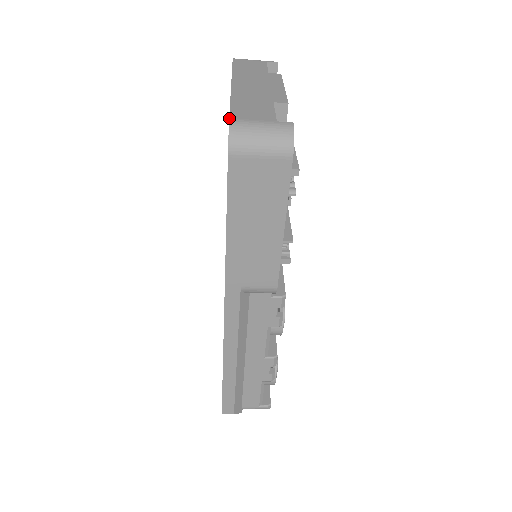
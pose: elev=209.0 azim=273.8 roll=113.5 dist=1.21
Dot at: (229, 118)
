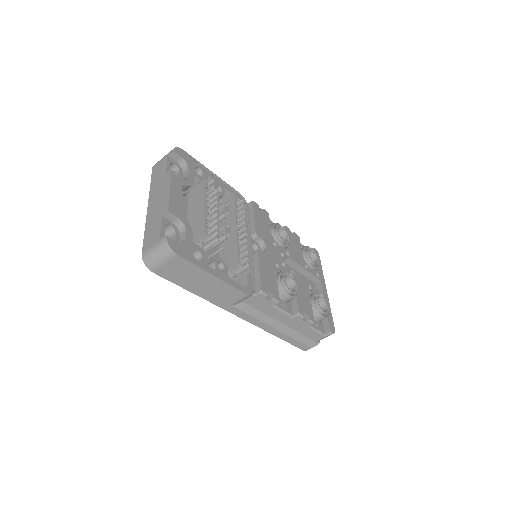
Dot at: (142, 253)
